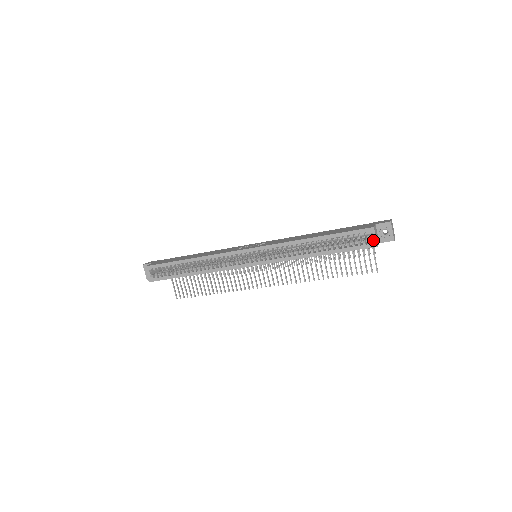
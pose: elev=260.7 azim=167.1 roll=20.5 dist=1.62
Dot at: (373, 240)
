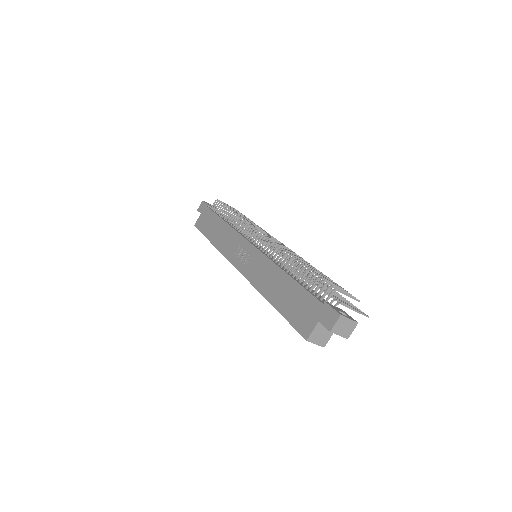
Dot at: (316, 342)
